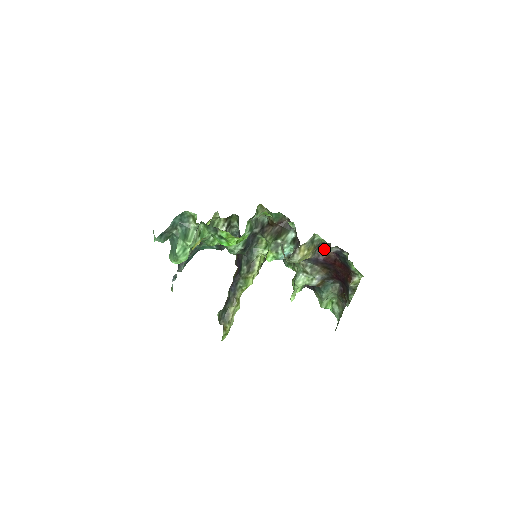
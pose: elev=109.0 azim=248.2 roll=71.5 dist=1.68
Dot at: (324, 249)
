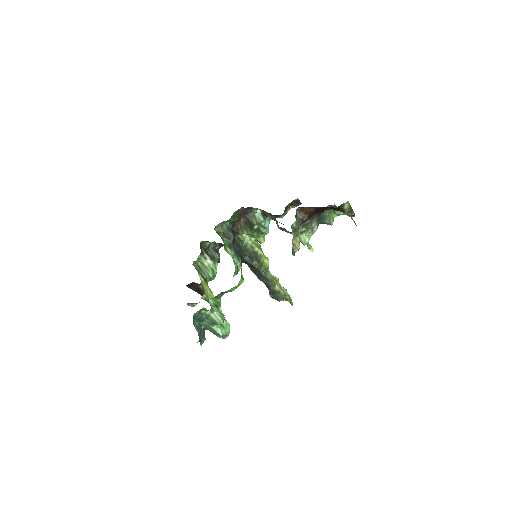
Dot at: (301, 213)
